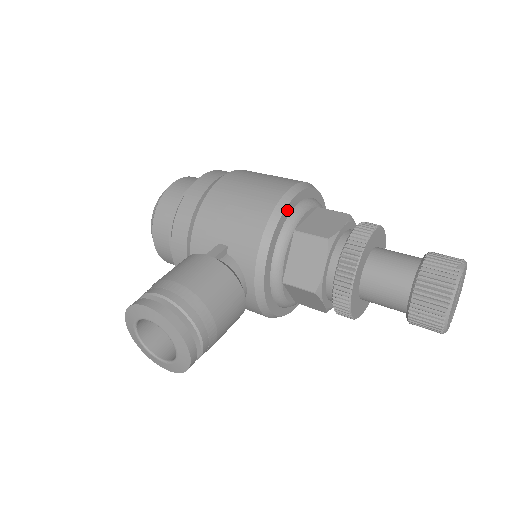
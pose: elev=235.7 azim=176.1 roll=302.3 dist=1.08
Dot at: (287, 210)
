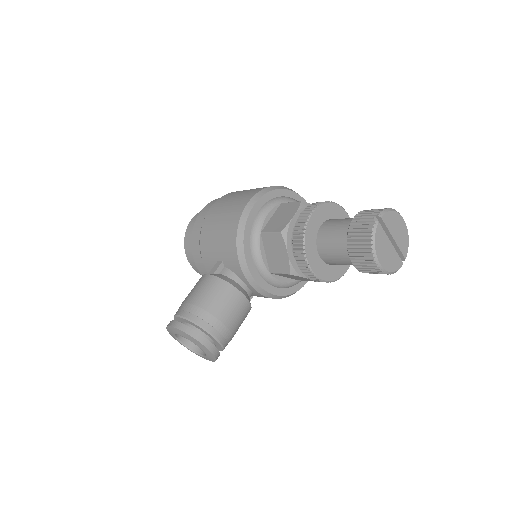
Dot at: (249, 220)
